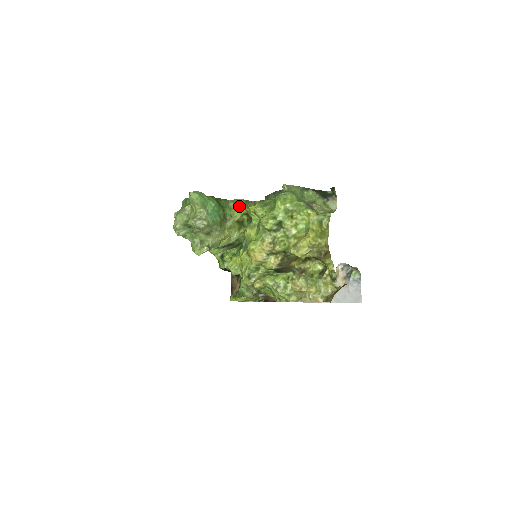
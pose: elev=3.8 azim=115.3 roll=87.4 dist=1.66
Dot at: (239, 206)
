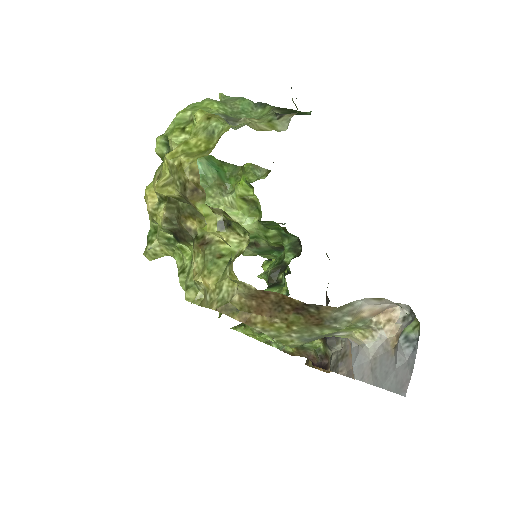
Dot at: (245, 173)
